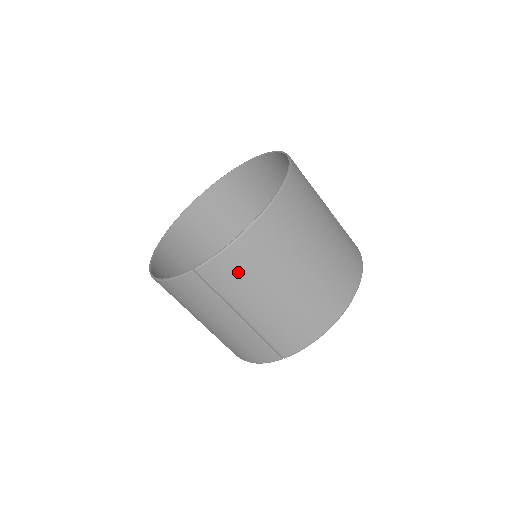
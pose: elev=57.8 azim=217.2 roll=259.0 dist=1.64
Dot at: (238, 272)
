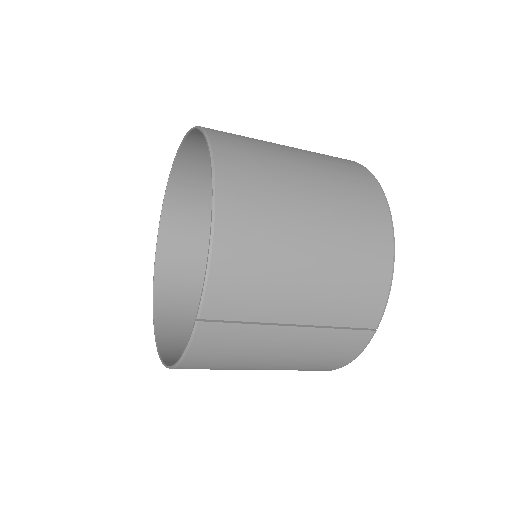
Dot at: (246, 280)
